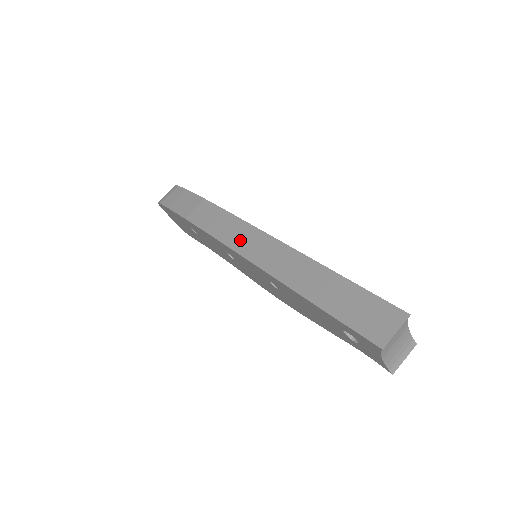
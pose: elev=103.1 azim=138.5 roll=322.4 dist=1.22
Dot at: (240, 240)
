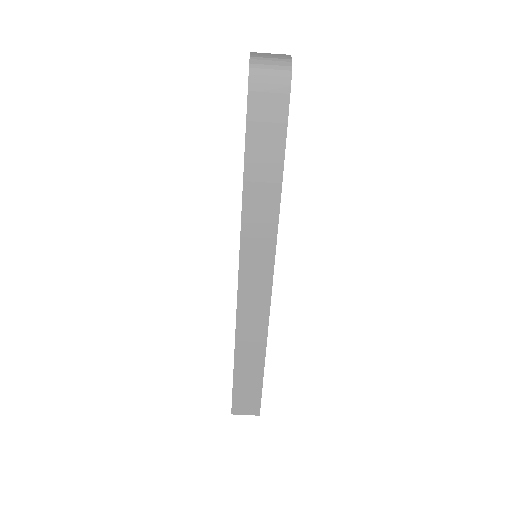
Dot at: (252, 279)
